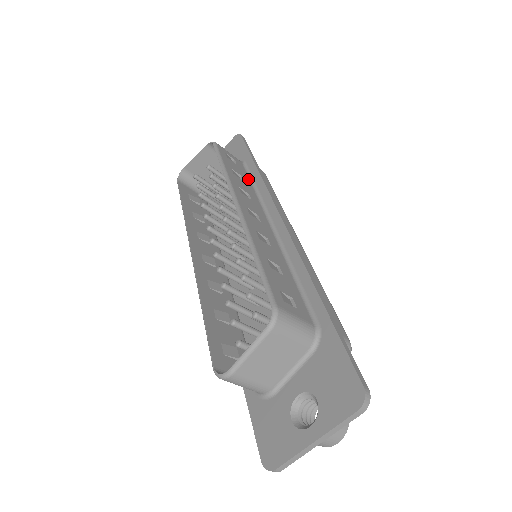
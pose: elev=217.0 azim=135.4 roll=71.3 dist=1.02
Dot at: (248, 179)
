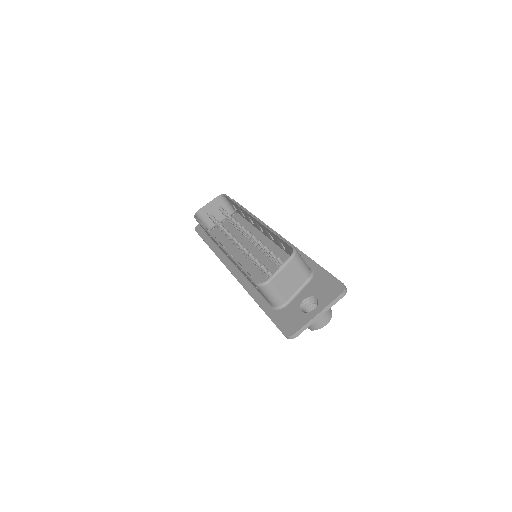
Dot at: occluded
